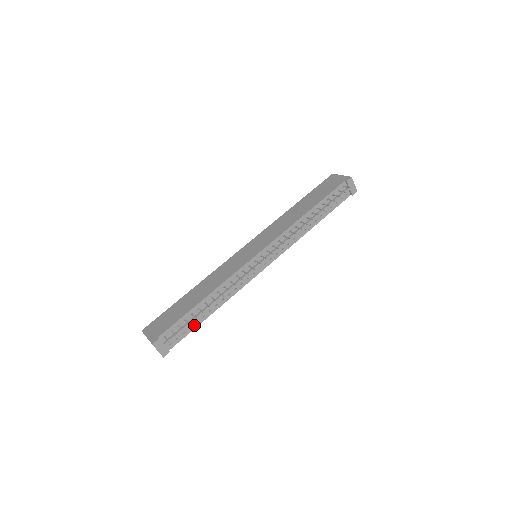
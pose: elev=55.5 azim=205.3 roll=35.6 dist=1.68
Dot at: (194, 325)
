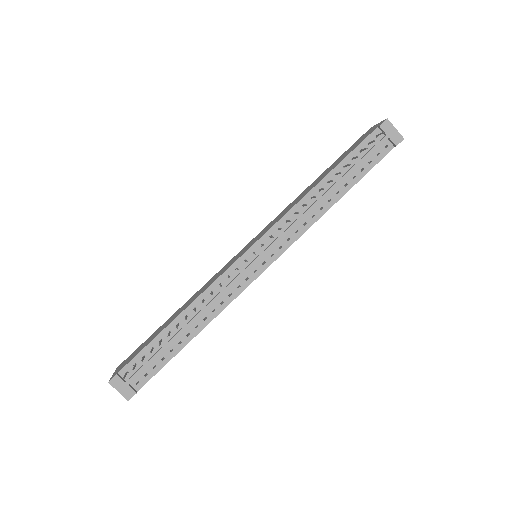
Dot at: (168, 356)
